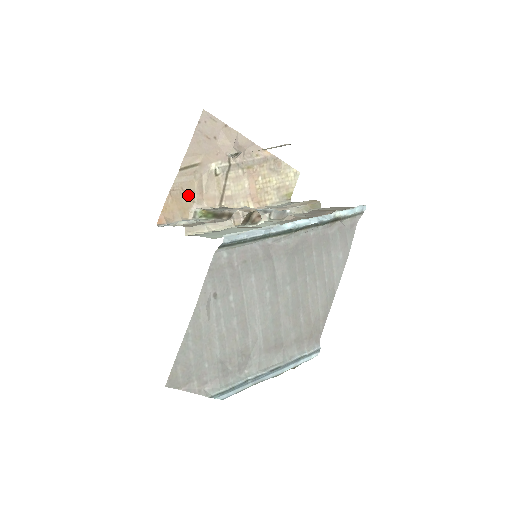
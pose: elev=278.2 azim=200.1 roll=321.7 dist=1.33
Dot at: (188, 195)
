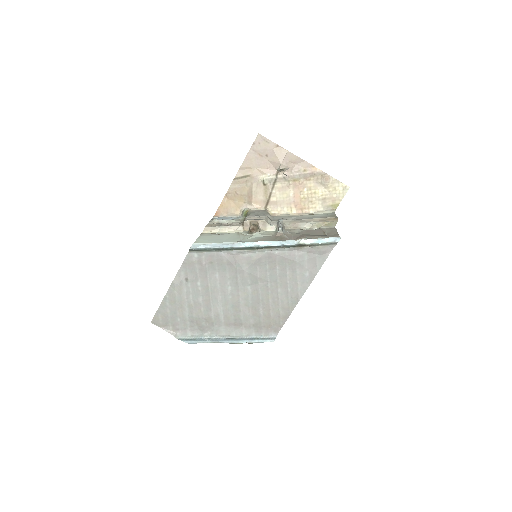
Dot at: (241, 197)
